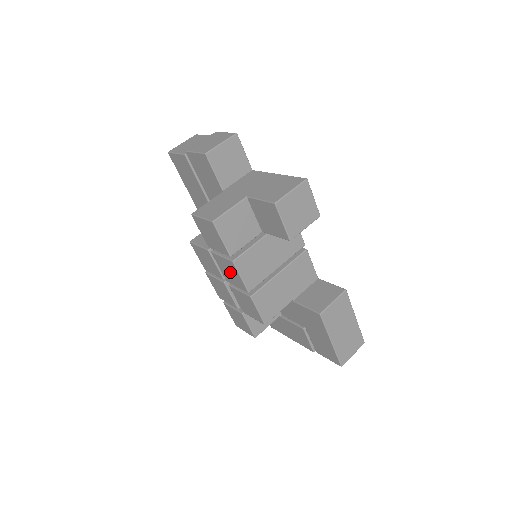
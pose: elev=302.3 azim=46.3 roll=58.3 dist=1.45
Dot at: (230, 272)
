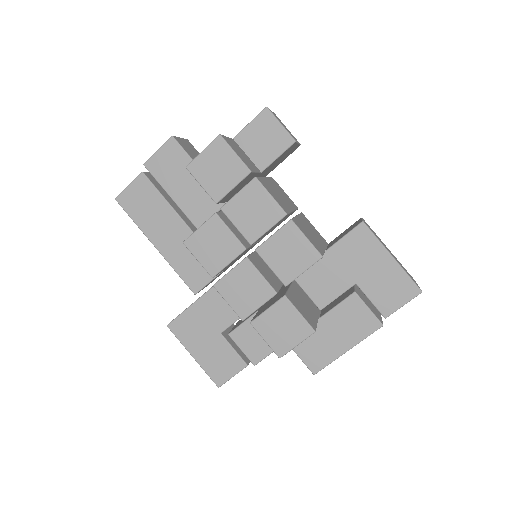
Dot at: (254, 209)
